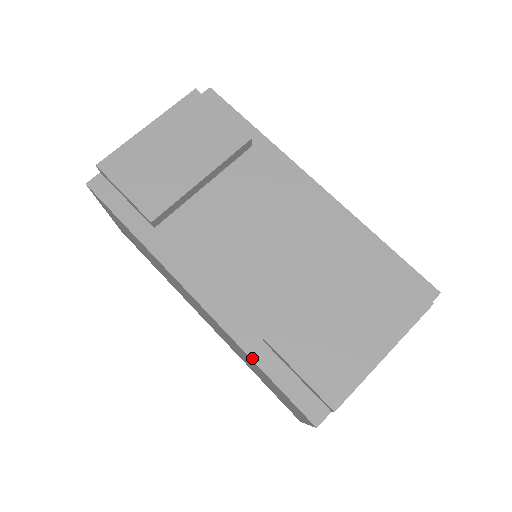
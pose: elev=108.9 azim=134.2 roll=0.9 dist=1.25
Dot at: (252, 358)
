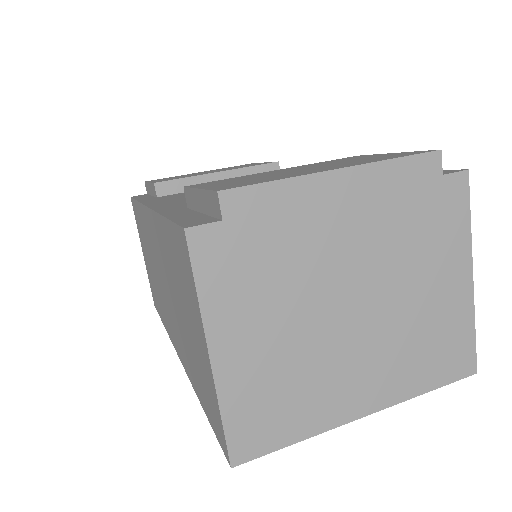
Dot at: (162, 214)
